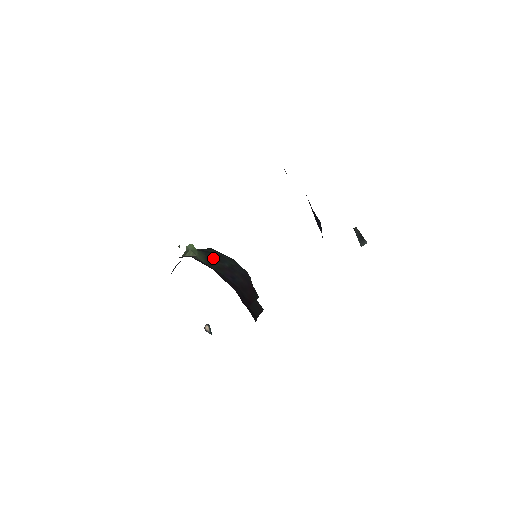
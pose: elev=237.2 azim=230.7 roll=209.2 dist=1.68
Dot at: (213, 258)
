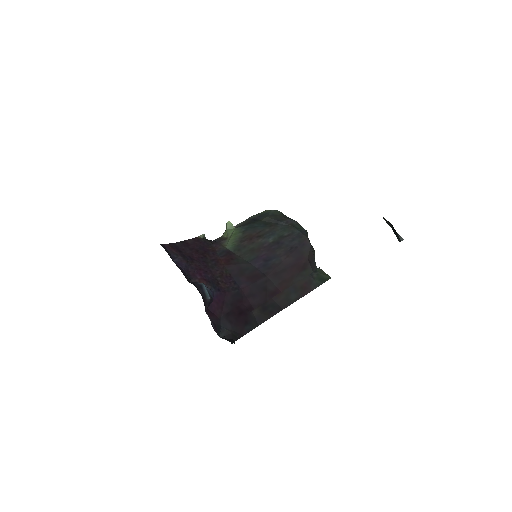
Dot at: (253, 235)
